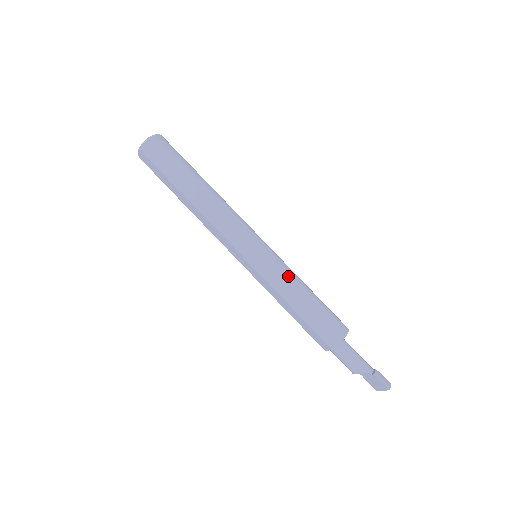
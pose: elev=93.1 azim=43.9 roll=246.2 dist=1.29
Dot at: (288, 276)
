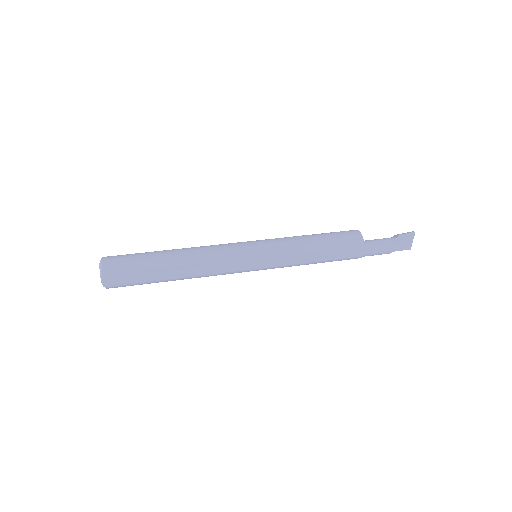
Dot at: (289, 238)
